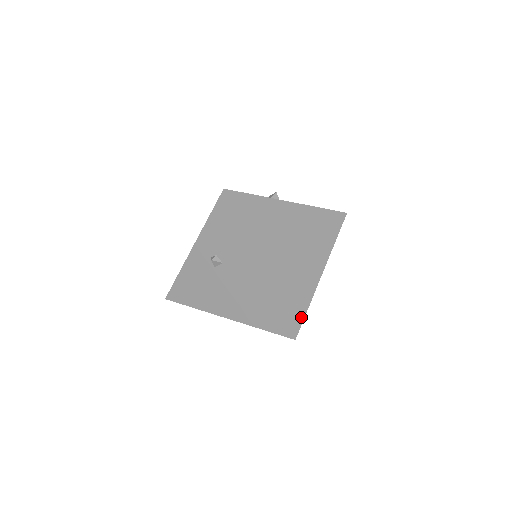
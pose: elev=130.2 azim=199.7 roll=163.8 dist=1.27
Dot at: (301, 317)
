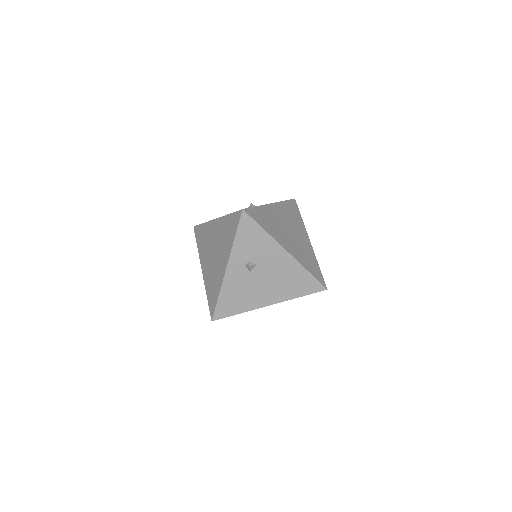
Dot at: (320, 274)
